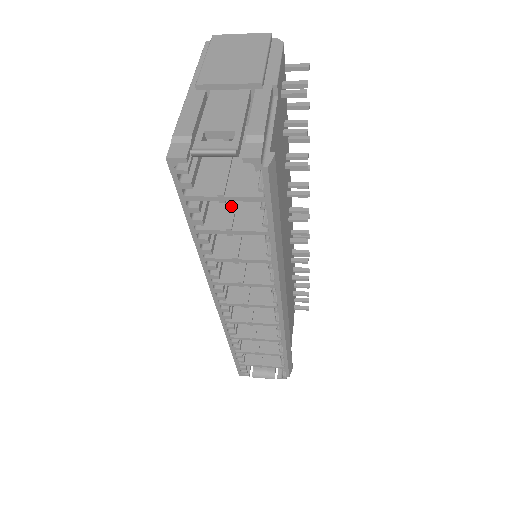
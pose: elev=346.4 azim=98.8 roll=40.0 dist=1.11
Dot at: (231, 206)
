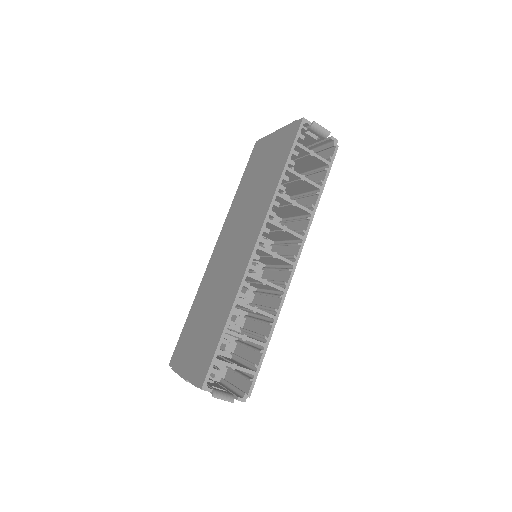
Dot at: occluded
